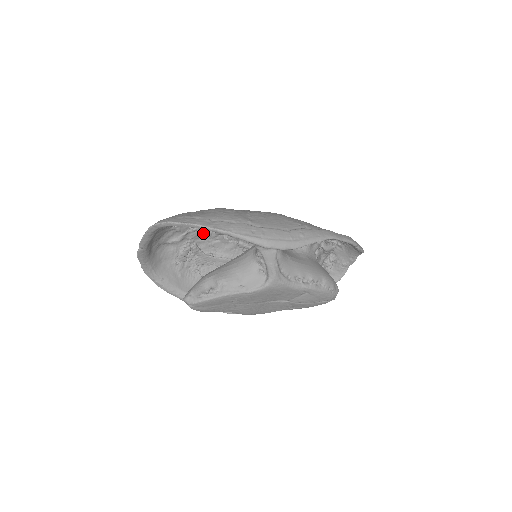
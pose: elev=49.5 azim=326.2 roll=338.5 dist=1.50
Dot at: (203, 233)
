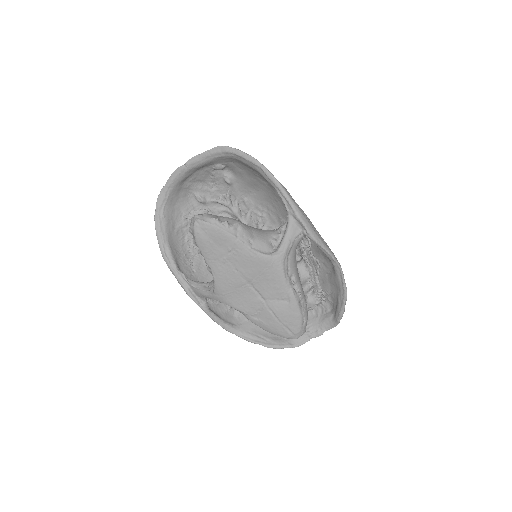
Dot at: (222, 215)
